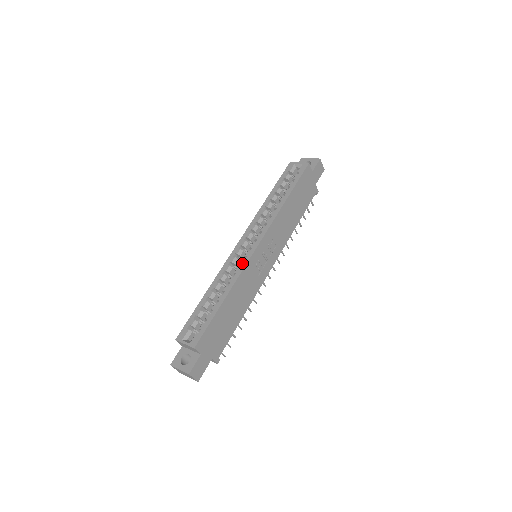
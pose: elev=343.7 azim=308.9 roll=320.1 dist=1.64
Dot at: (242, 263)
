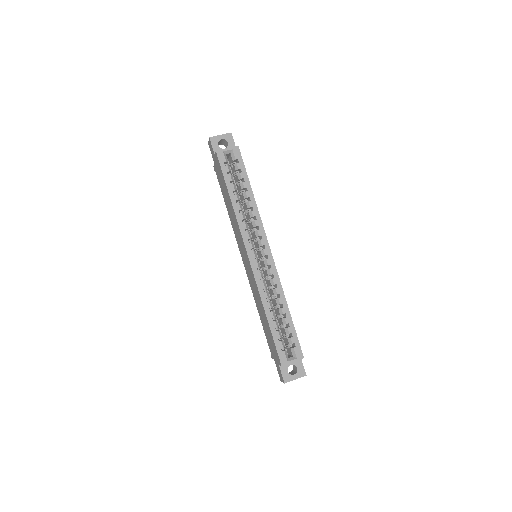
Dot at: (273, 273)
